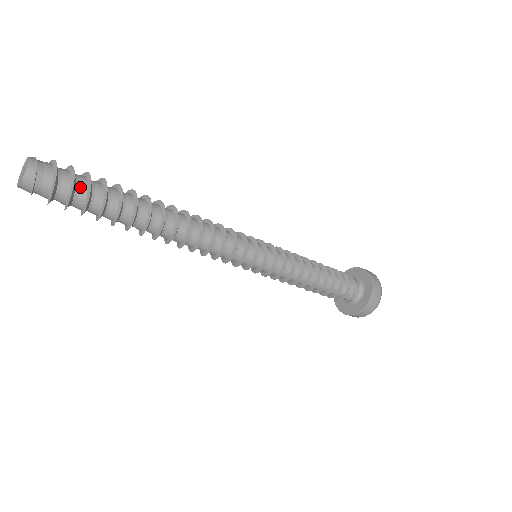
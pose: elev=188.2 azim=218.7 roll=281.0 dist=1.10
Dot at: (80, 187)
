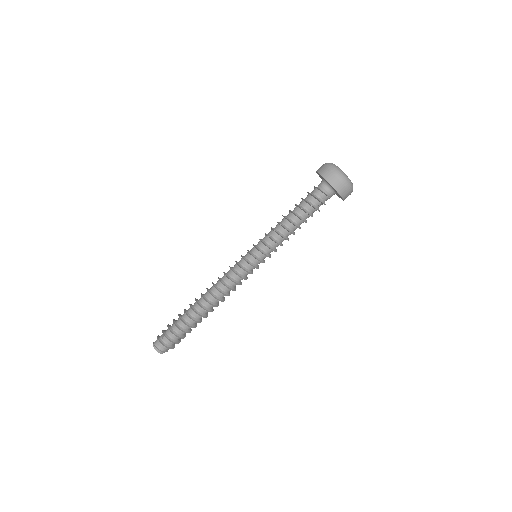
Dot at: (177, 339)
